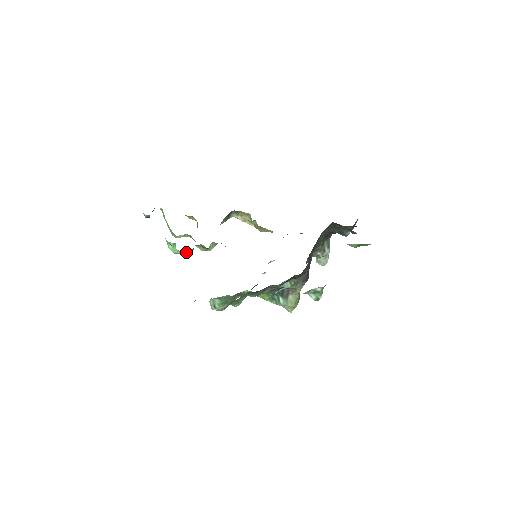
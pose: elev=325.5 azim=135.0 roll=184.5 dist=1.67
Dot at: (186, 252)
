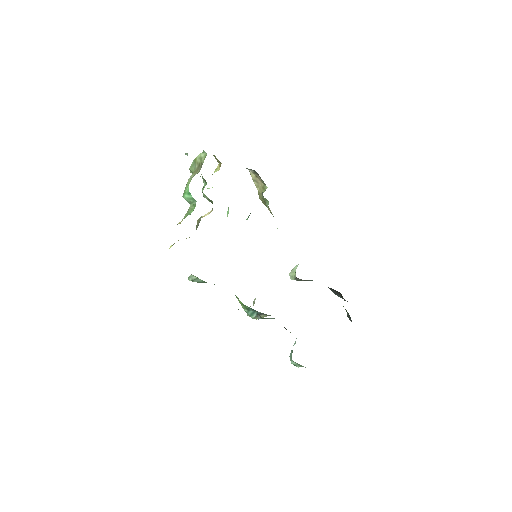
Dot at: occluded
